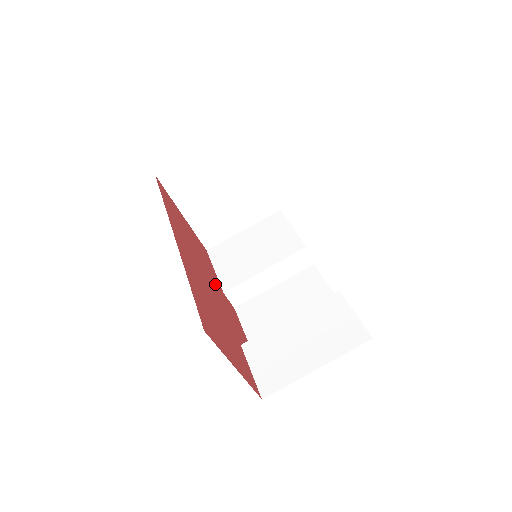
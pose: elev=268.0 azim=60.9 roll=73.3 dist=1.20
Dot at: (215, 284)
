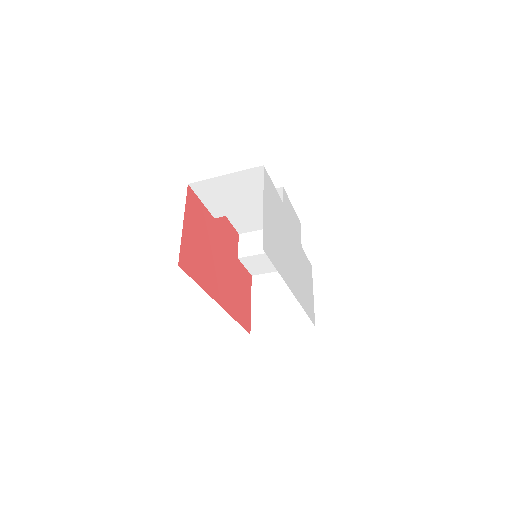
Dot at: (216, 237)
